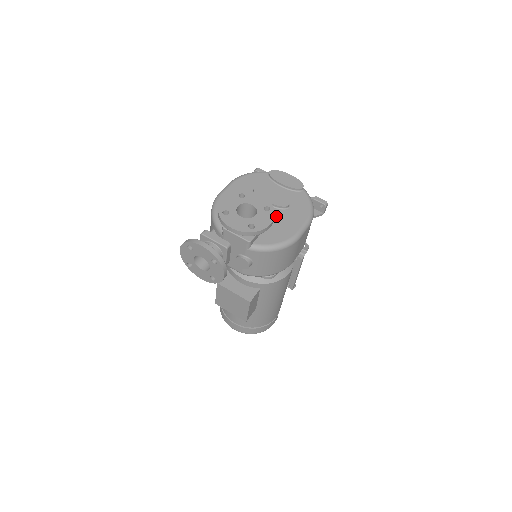
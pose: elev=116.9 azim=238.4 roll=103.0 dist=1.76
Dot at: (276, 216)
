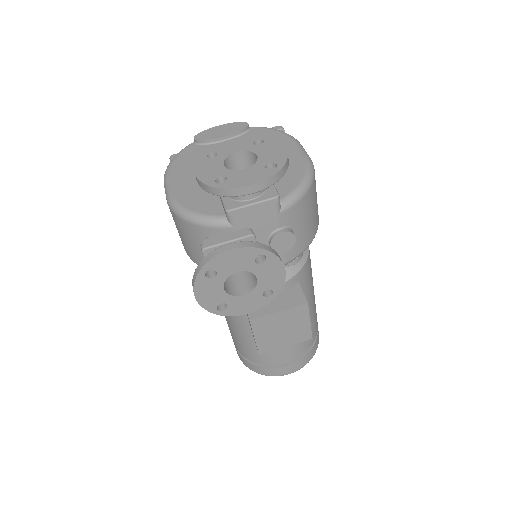
Dot at: occluded
